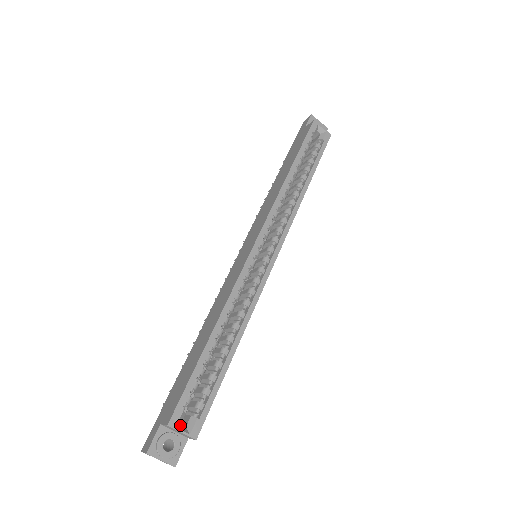
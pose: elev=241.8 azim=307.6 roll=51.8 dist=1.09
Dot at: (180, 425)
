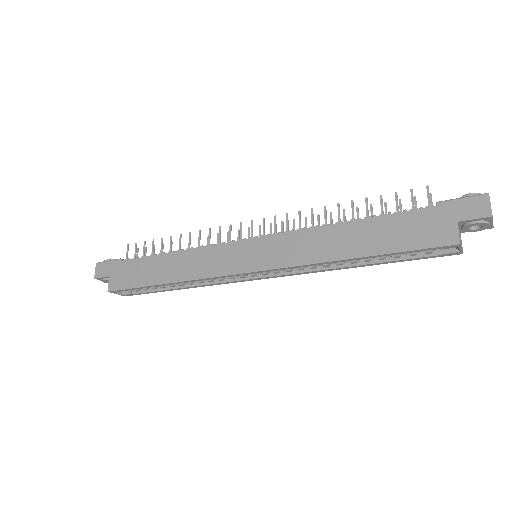
Dot at: occluded
